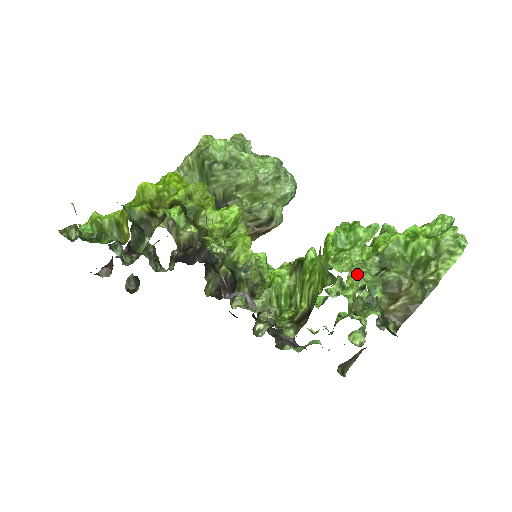
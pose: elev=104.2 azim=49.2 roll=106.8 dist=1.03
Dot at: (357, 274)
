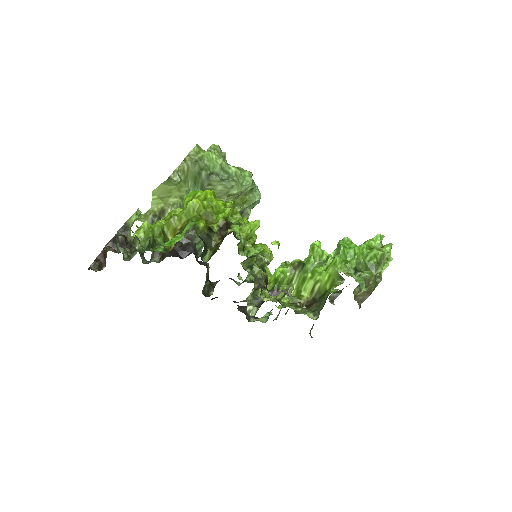
Dot at: (349, 275)
